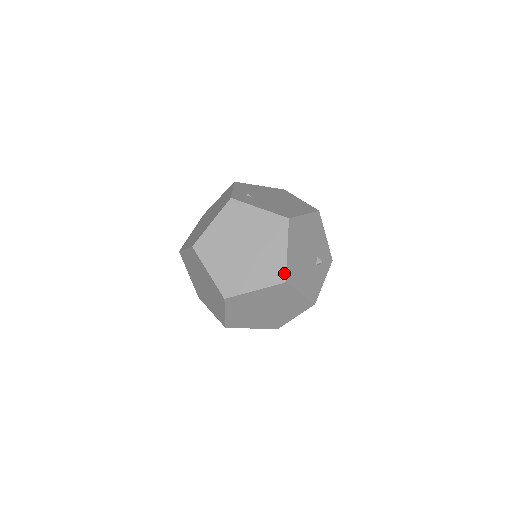
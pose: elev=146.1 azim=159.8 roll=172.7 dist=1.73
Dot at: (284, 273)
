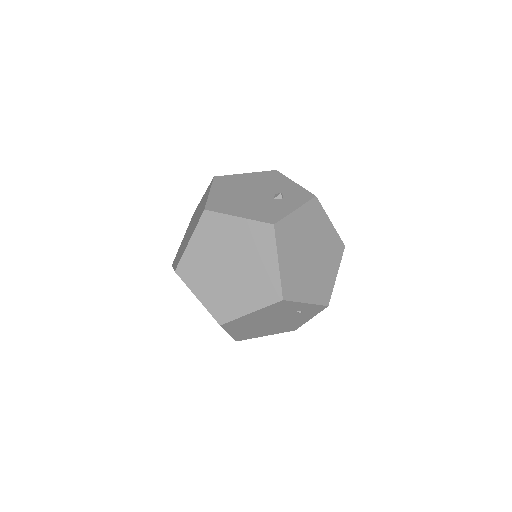
Dot at: (205, 206)
